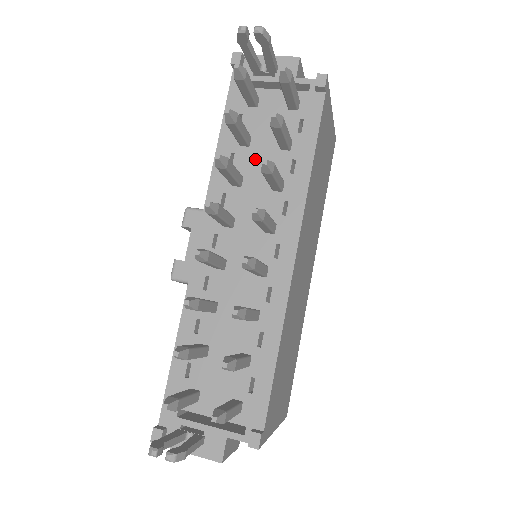
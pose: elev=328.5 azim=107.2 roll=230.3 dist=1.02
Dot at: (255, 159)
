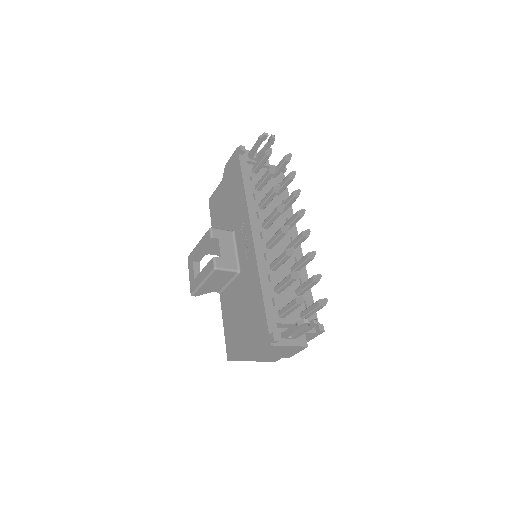
Dot at: occluded
